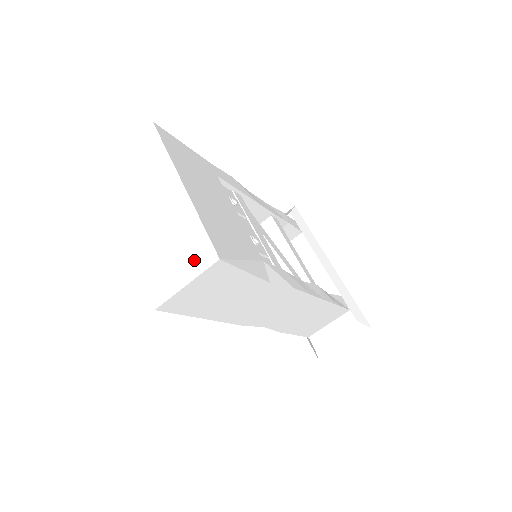
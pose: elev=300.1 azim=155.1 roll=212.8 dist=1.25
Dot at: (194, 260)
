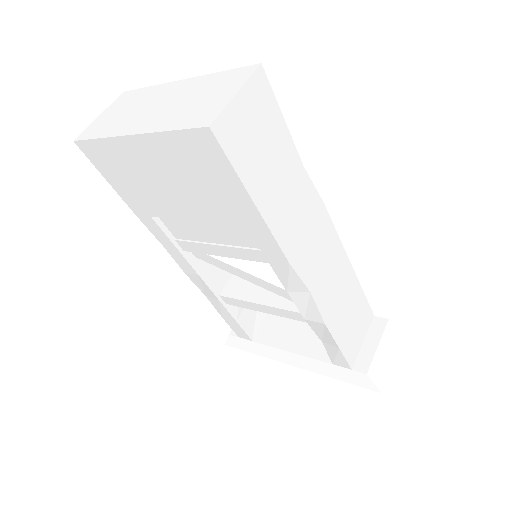
Dot at: (232, 82)
